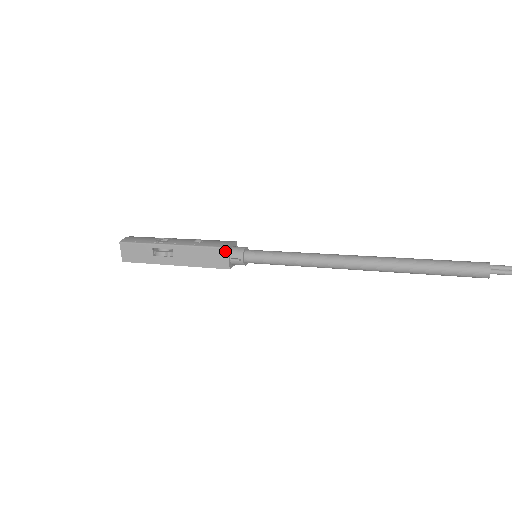
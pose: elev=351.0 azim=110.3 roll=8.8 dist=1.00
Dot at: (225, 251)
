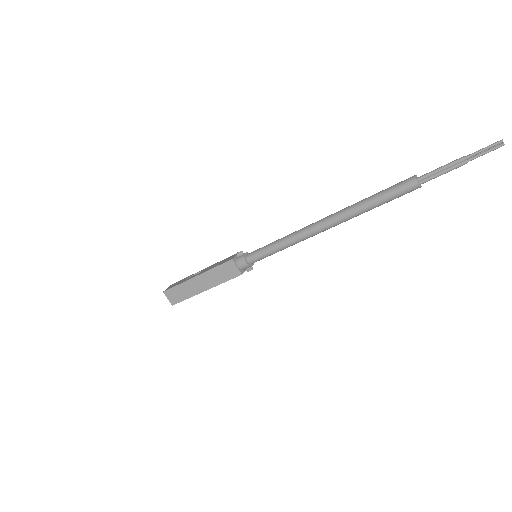
Dot at: (236, 254)
